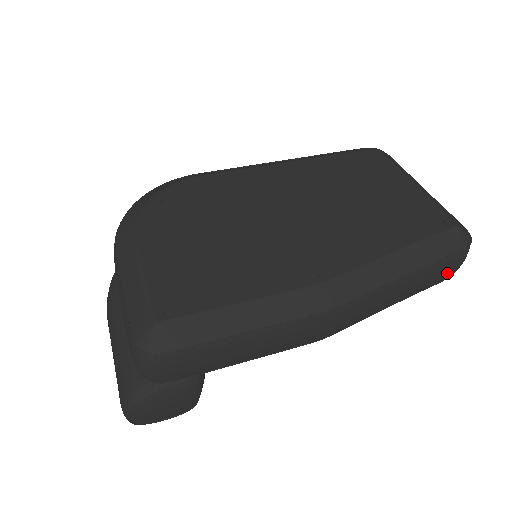
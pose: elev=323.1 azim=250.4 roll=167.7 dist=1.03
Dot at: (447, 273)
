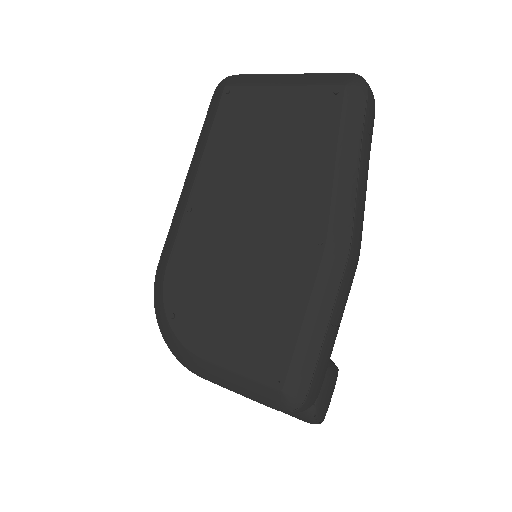
Dot at: (373, 117)
